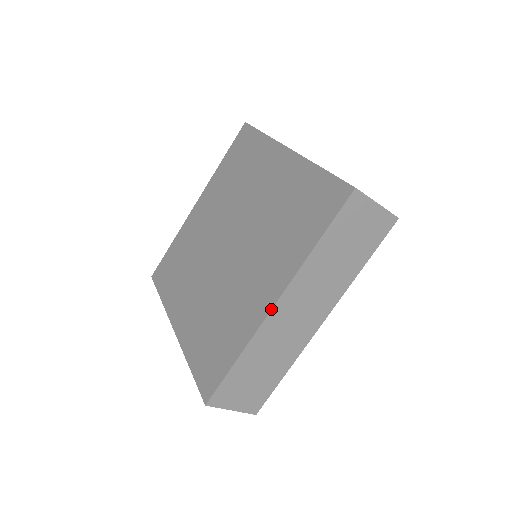
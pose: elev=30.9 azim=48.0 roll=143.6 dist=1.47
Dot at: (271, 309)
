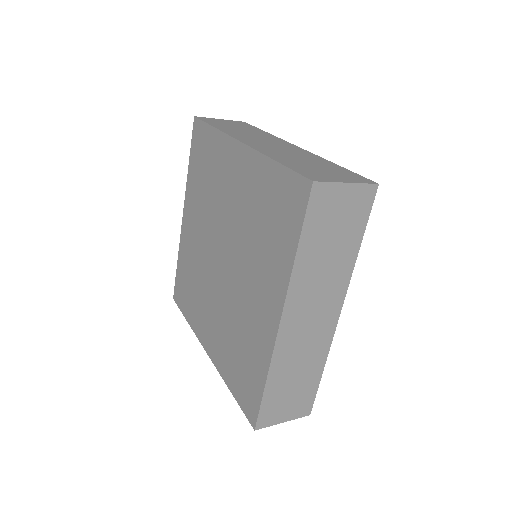
Dot at: (278, 329)
